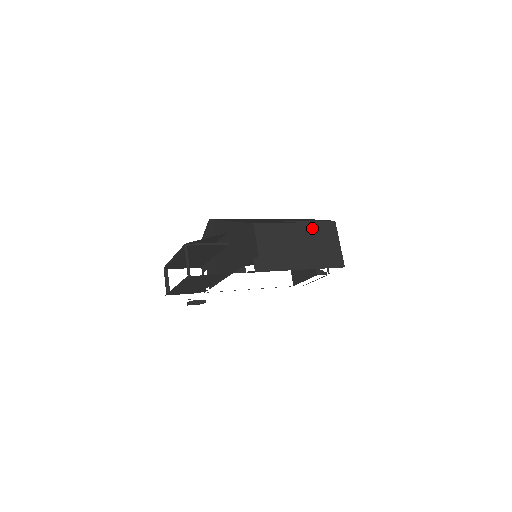
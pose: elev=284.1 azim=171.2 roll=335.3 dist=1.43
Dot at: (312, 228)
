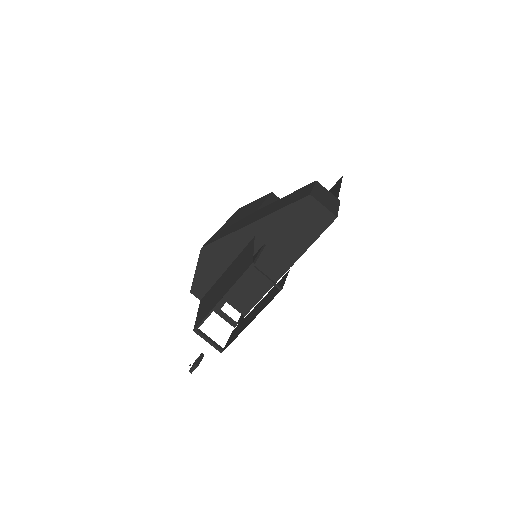
Dot at: occluded
